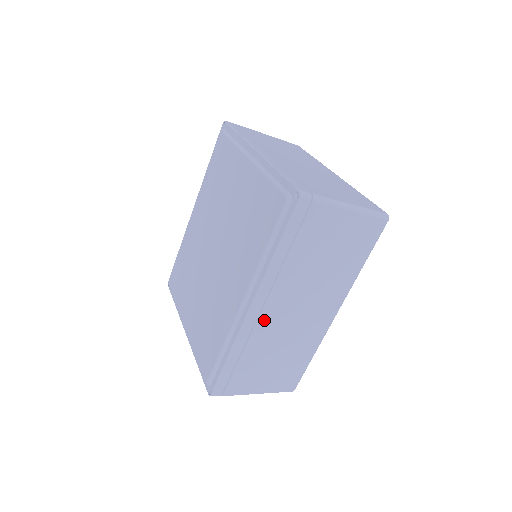
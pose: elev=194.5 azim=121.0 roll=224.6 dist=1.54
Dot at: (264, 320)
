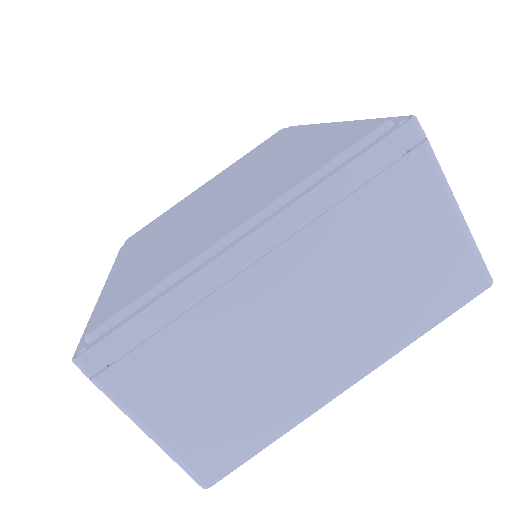
Dot at: occluded
